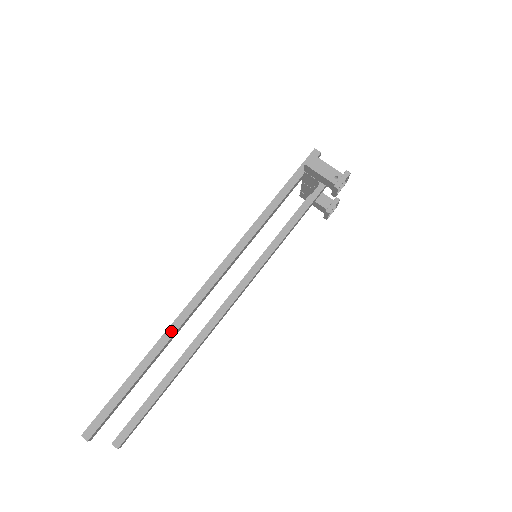
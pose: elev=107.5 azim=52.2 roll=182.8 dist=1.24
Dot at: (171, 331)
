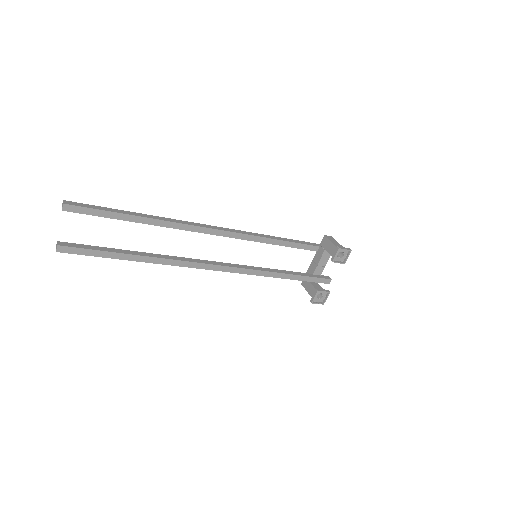
Dot at: (175, 221)
